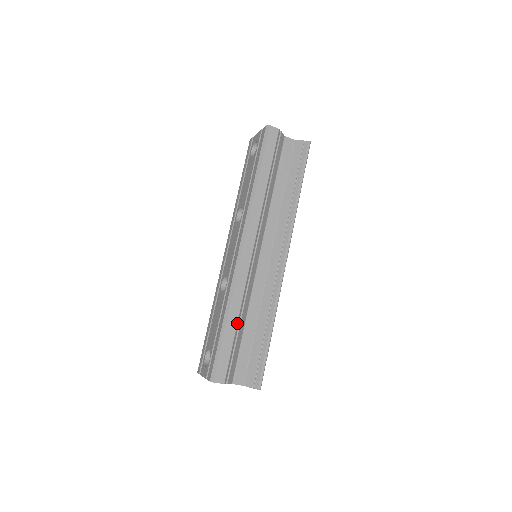
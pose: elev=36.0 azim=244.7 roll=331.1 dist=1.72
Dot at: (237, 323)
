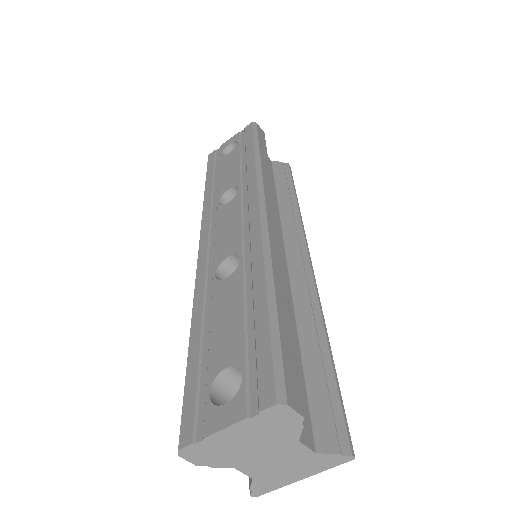
Dot at: (288, 305)
